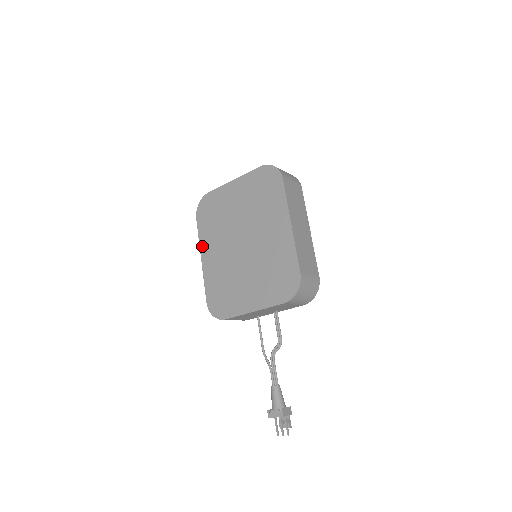
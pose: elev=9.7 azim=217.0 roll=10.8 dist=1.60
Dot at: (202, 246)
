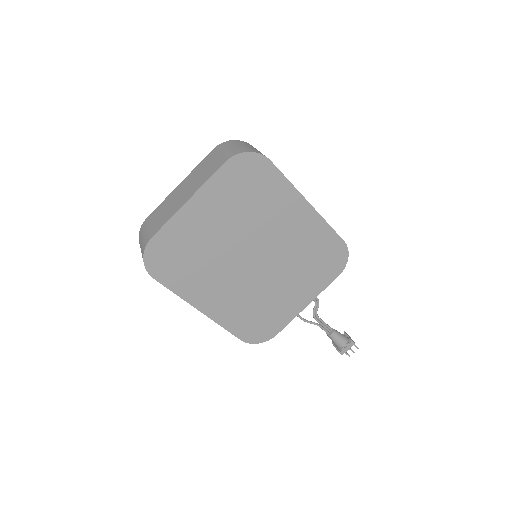
Dot at: (191, 300)
